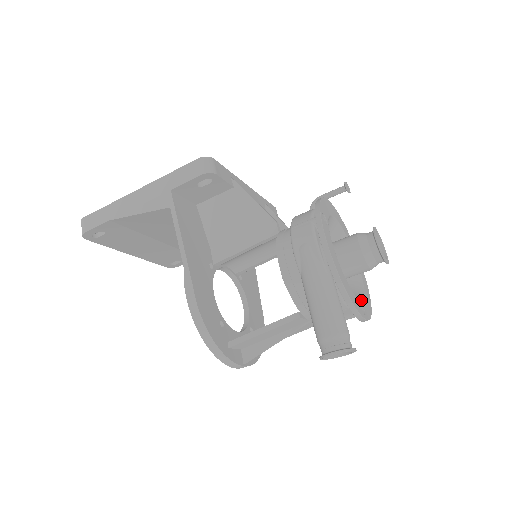
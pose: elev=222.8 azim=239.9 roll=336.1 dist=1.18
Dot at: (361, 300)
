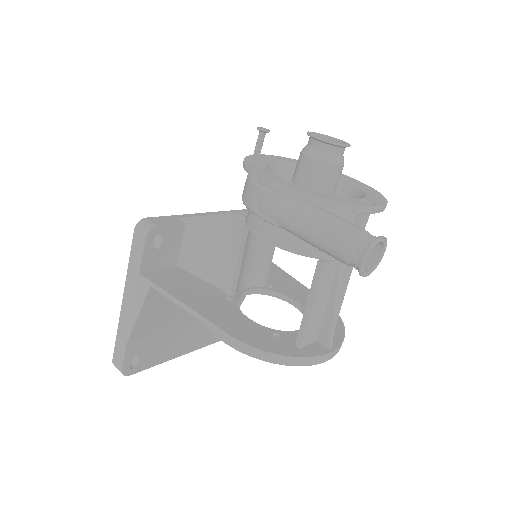
Dot at: (361, 198)
